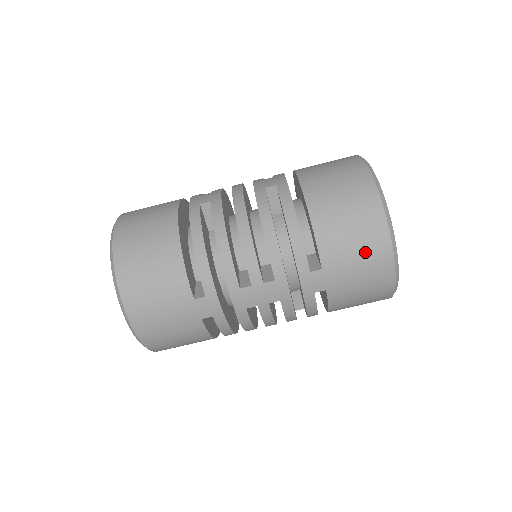
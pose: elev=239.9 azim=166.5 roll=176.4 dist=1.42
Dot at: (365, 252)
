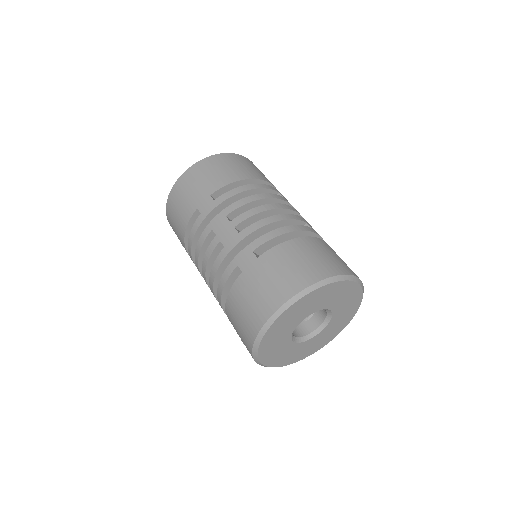
Dot at: (281, 279)
